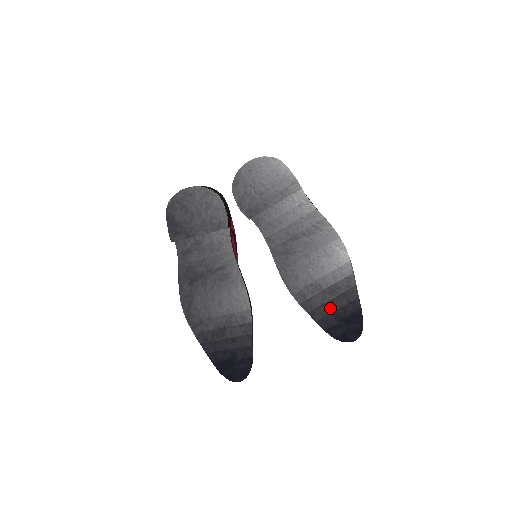
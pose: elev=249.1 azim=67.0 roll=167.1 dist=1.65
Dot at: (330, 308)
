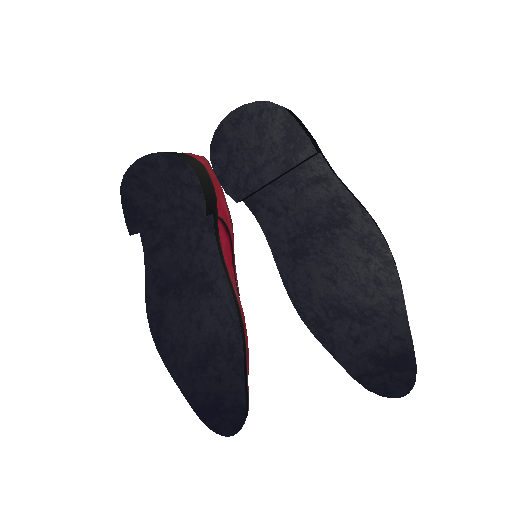
Dot at: (362, 344)
